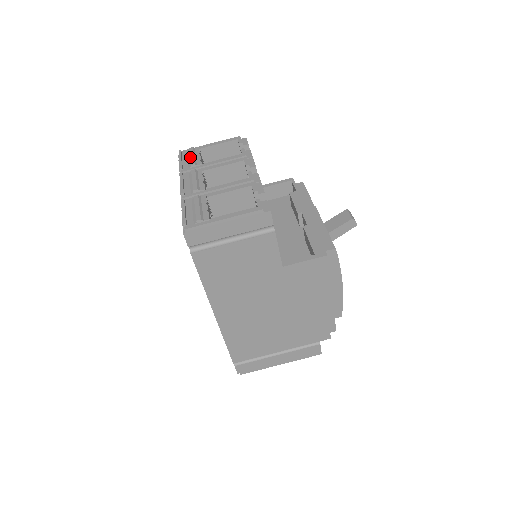
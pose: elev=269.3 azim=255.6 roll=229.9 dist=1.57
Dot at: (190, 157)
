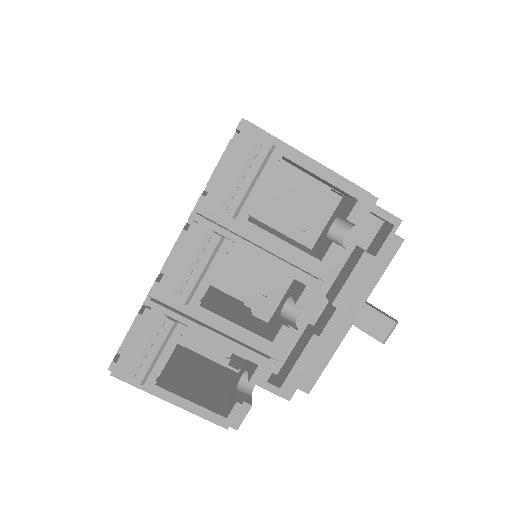
Dot at: (242, 183)
